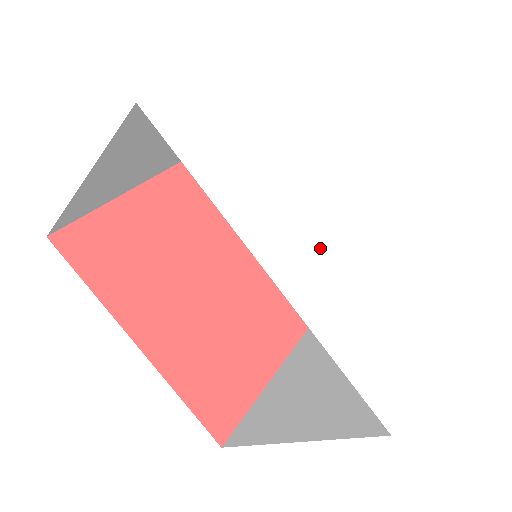
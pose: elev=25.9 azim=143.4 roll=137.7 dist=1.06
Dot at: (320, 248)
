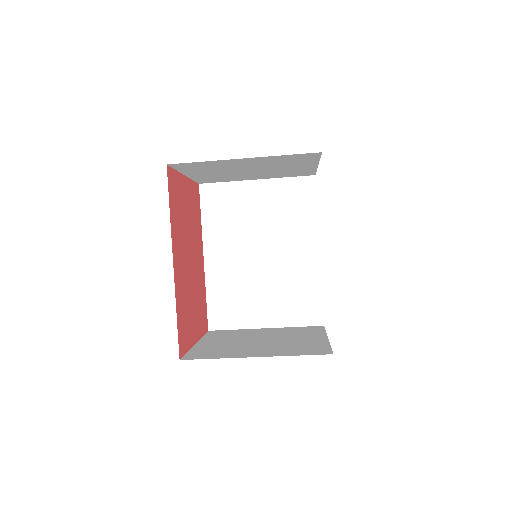
Dot at: occluded
